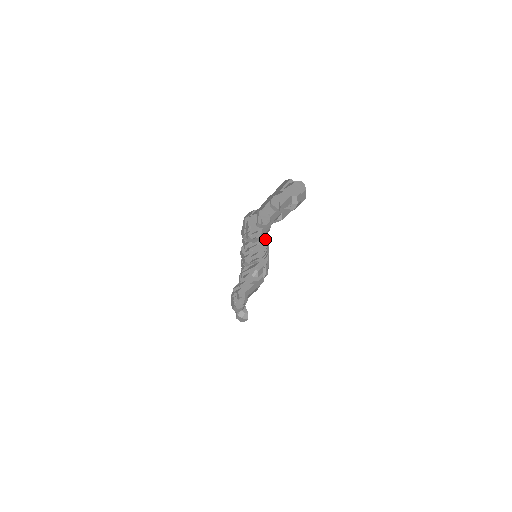
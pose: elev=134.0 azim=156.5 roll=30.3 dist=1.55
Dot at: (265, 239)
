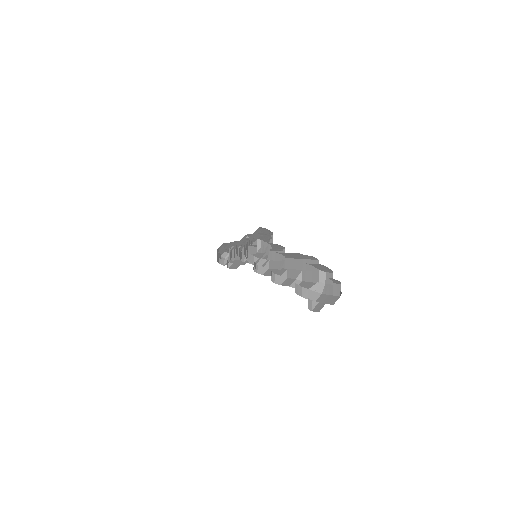
Dot at: (268, 240)
